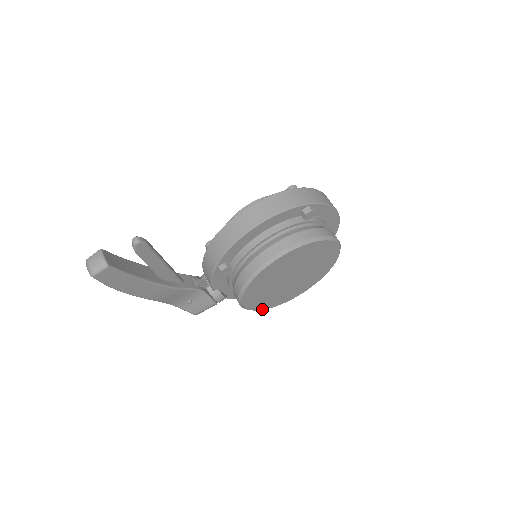
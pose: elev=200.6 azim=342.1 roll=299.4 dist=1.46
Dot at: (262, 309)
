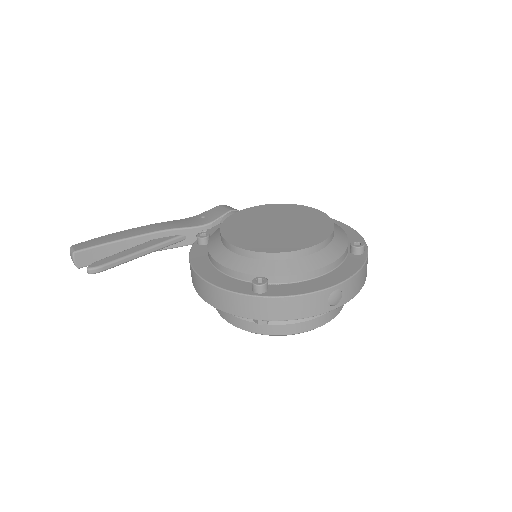
Dot at: occluded
